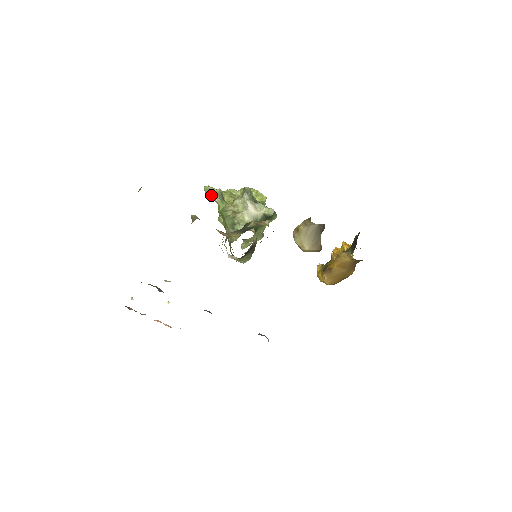
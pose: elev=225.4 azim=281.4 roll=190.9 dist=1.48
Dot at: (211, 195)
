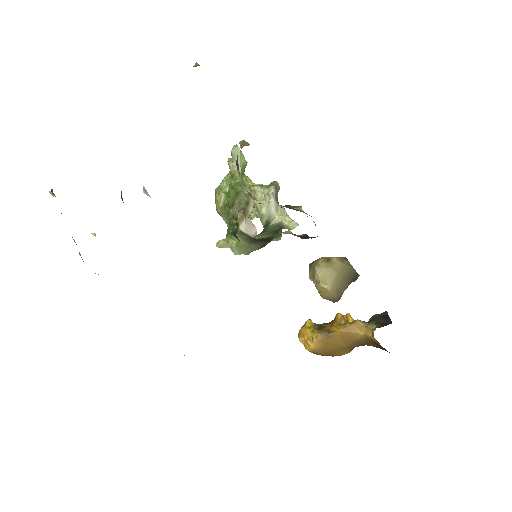
Dot at: (235, 160)
